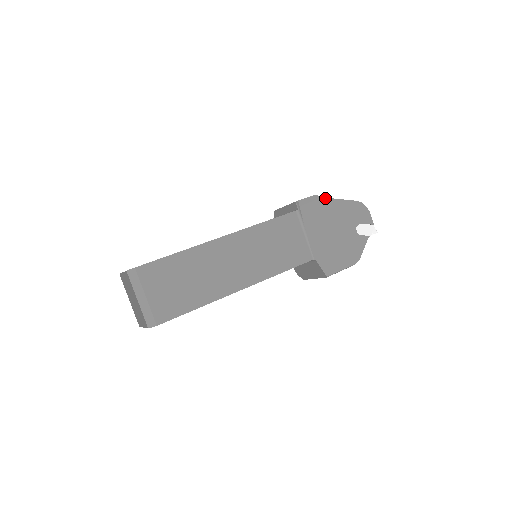
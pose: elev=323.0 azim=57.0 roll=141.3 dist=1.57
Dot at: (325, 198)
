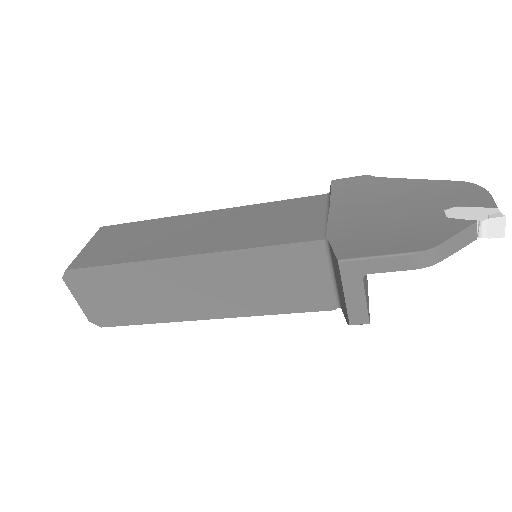
Dot at: (385, 178)
